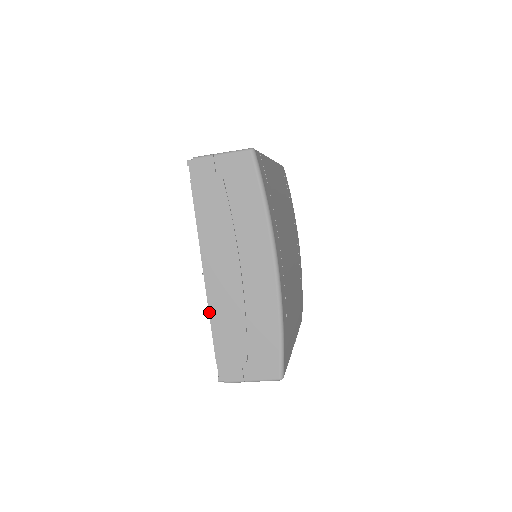
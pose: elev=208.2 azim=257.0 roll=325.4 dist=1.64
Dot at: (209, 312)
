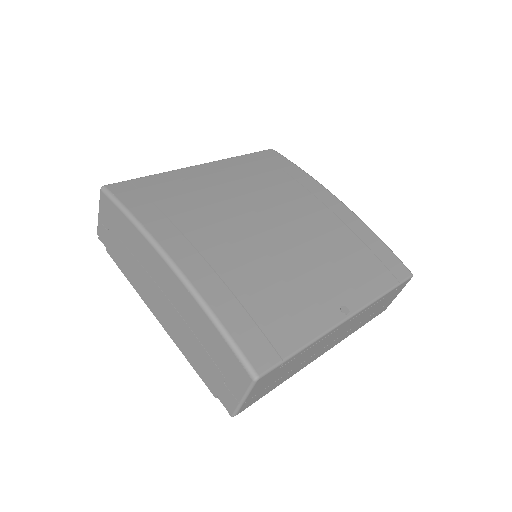
Dot at: (180, 350)
